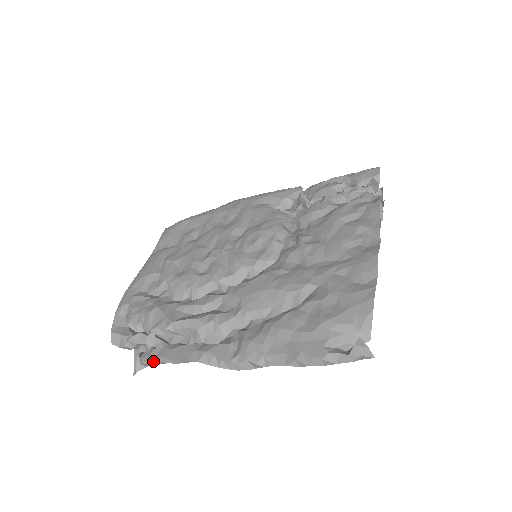
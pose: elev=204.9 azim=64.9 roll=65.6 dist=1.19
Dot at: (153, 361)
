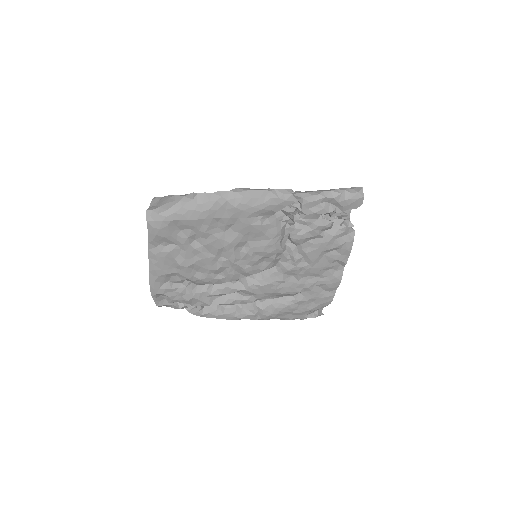
Dot at: occluded
